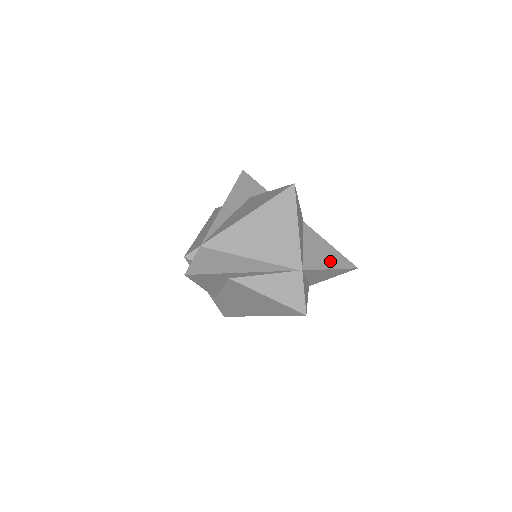
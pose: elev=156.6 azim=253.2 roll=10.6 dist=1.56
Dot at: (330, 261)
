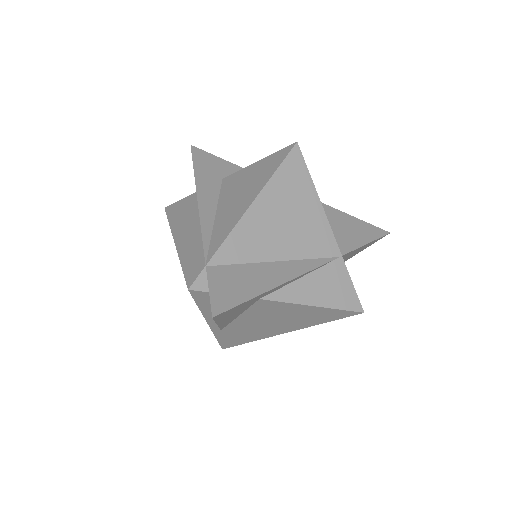
Dot at: (360, 234)
